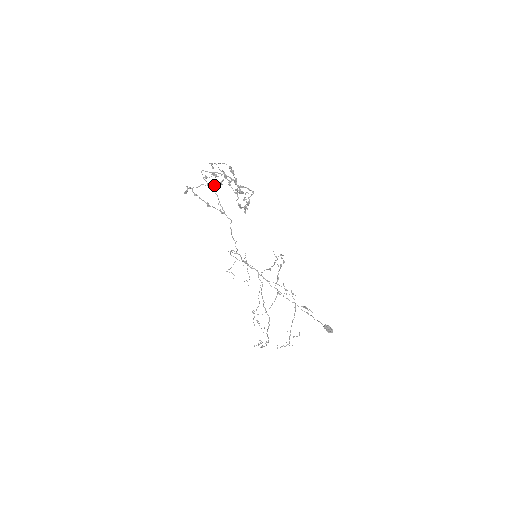
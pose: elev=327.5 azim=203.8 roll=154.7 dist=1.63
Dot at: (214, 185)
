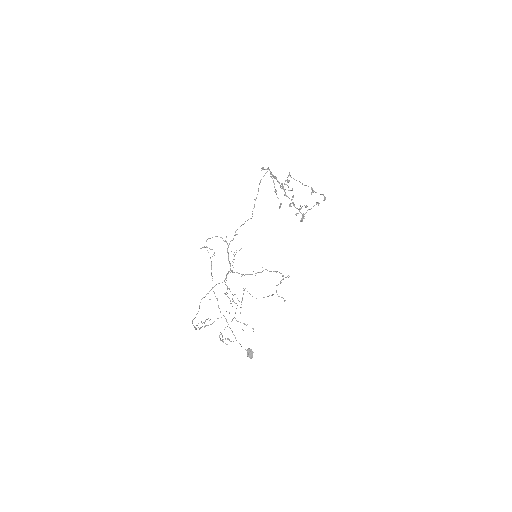
Dot at: (281, 186)
